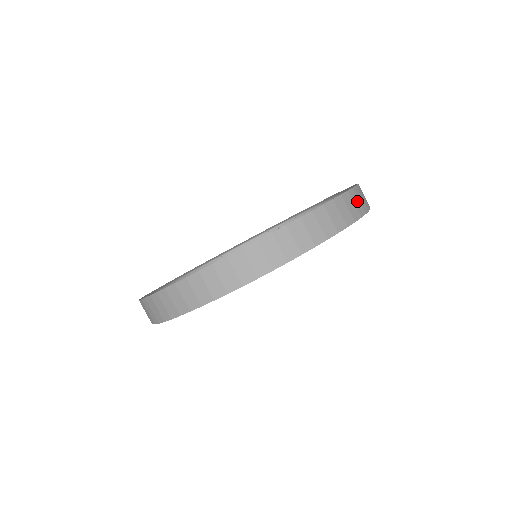
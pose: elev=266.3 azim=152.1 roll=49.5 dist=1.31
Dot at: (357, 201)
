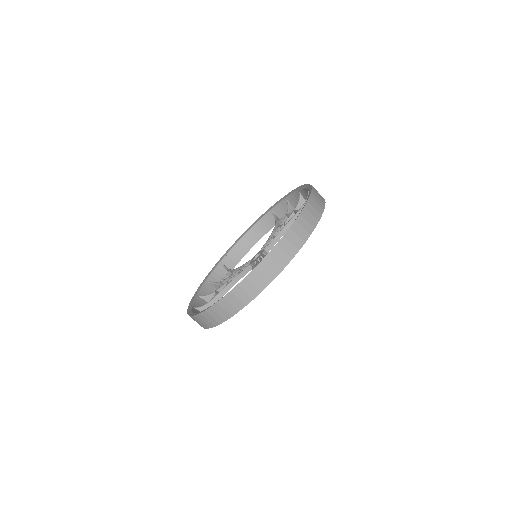
Dot at: (310, 216)
